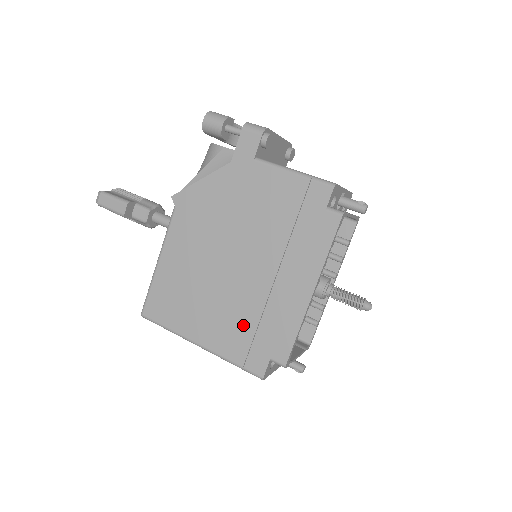
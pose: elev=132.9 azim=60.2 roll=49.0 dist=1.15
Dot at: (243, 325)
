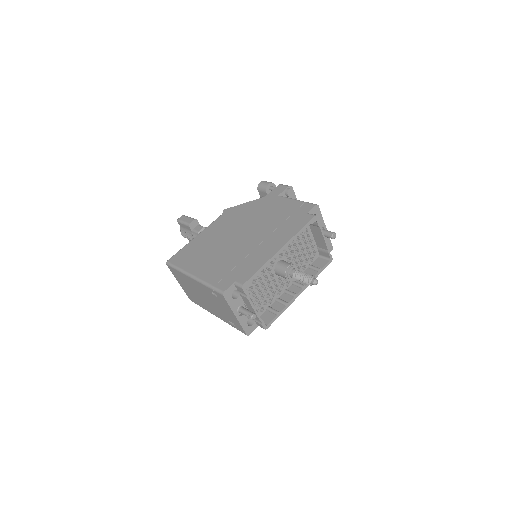
Dot at: (228, 265)
